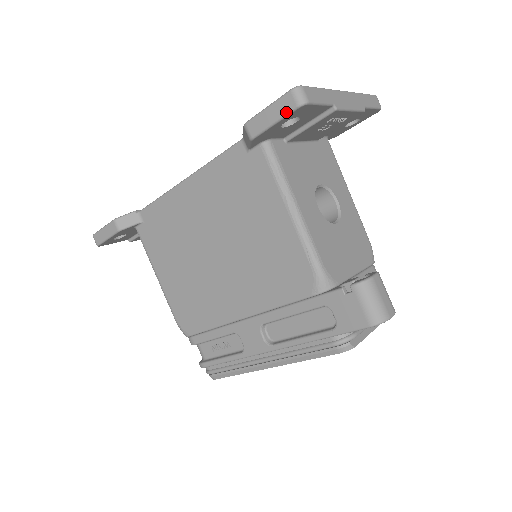
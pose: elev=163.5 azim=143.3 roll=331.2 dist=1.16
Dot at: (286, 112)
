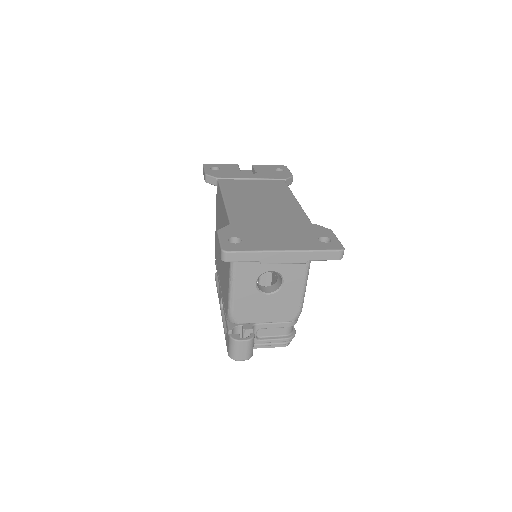
Dot at: occluded
